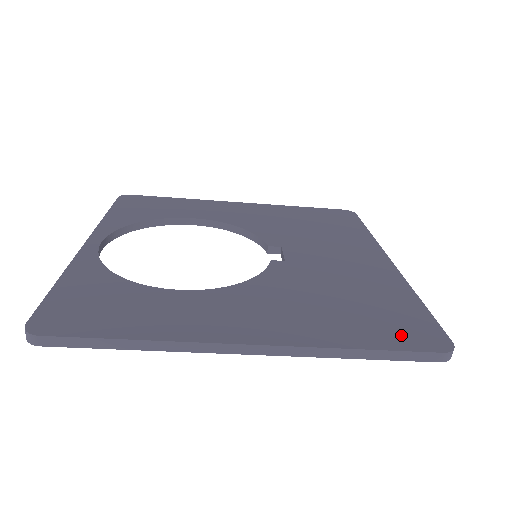
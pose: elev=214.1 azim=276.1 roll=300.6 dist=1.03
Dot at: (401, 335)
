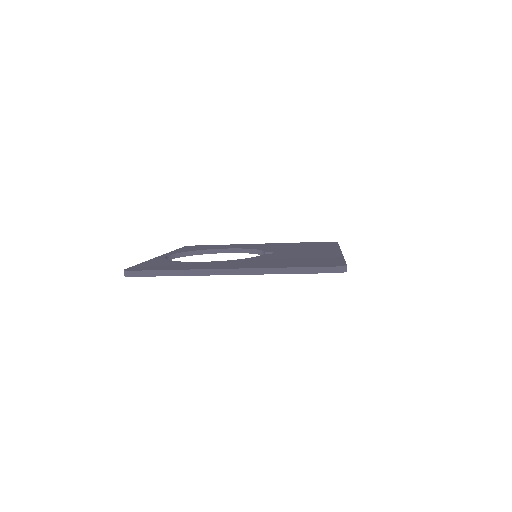
Dot at: (317, 264)
